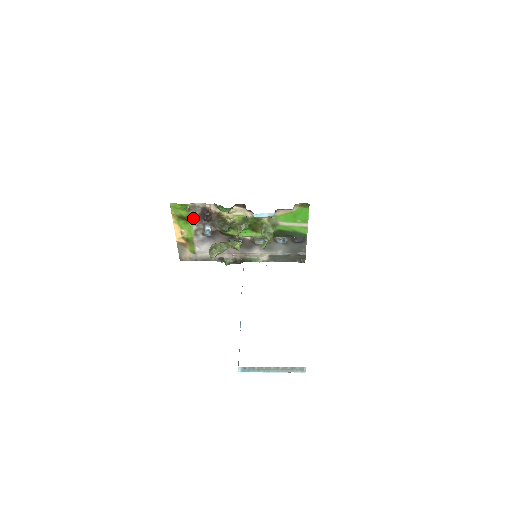
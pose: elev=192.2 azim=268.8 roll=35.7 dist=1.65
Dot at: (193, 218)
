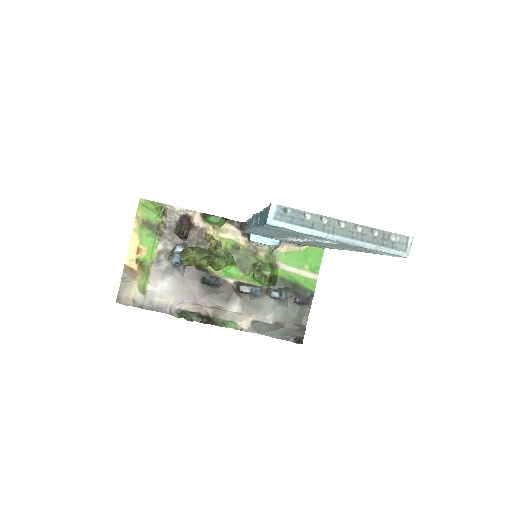
Dot at: (163, 230)
